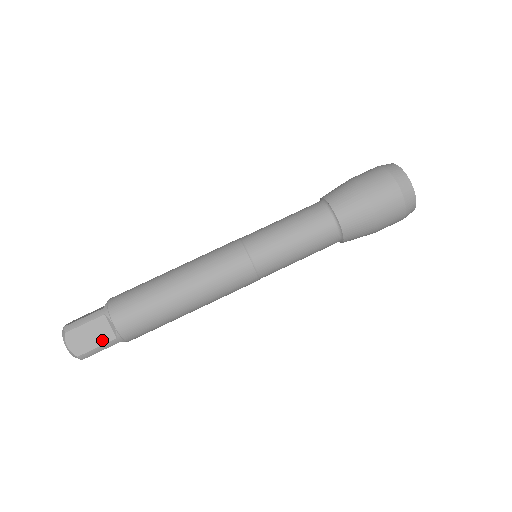
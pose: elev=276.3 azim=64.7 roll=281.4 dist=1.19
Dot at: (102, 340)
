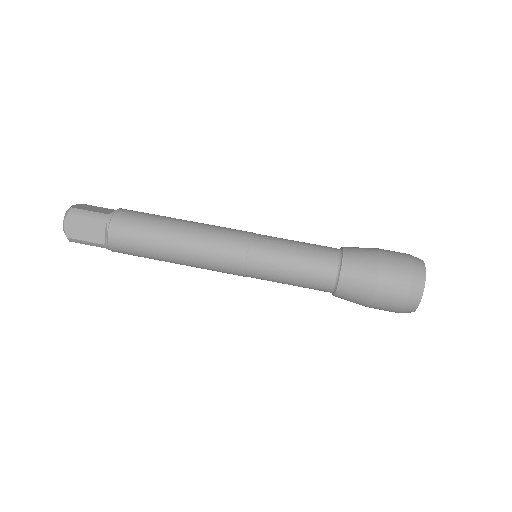
Dot at: (93, 238)
